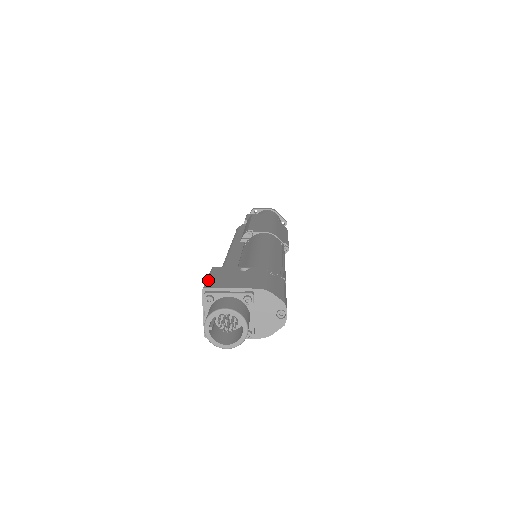
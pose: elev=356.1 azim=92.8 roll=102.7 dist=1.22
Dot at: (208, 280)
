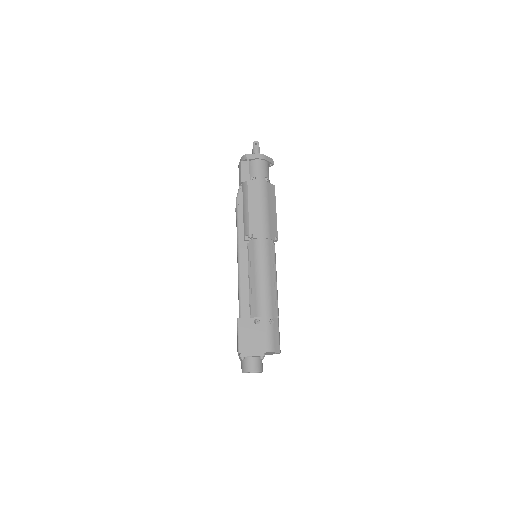
Dot at: (239, 341)
